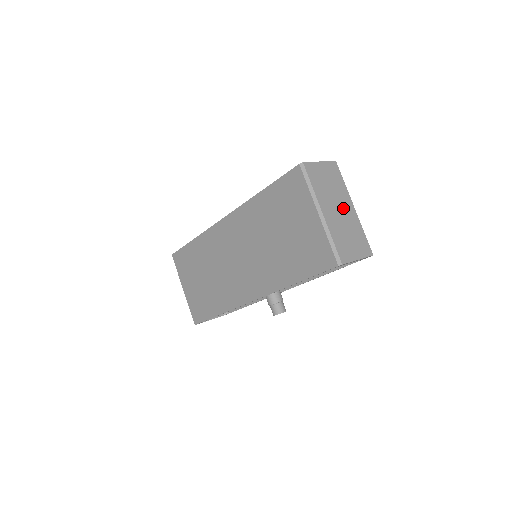
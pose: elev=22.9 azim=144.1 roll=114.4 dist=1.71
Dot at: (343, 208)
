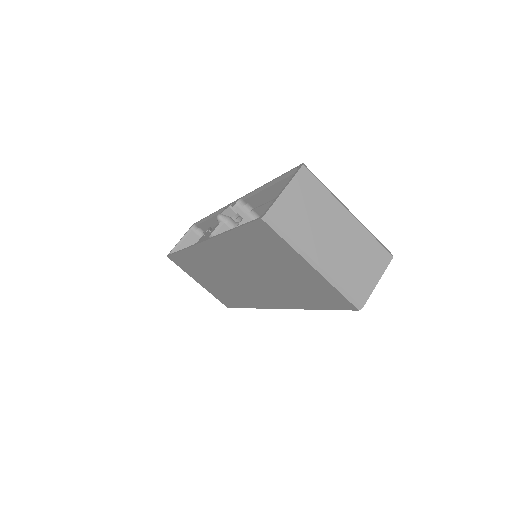
Dot at: (337, 229)
